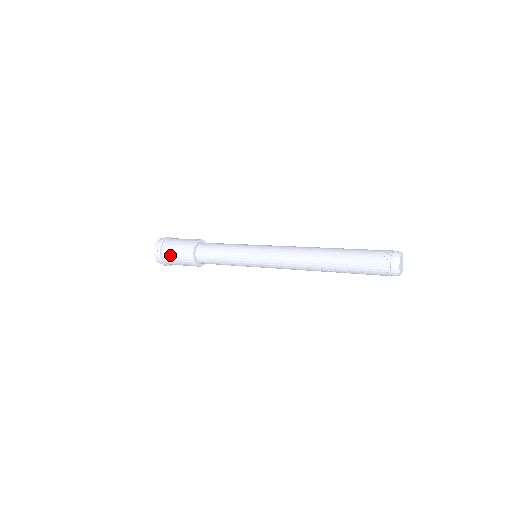
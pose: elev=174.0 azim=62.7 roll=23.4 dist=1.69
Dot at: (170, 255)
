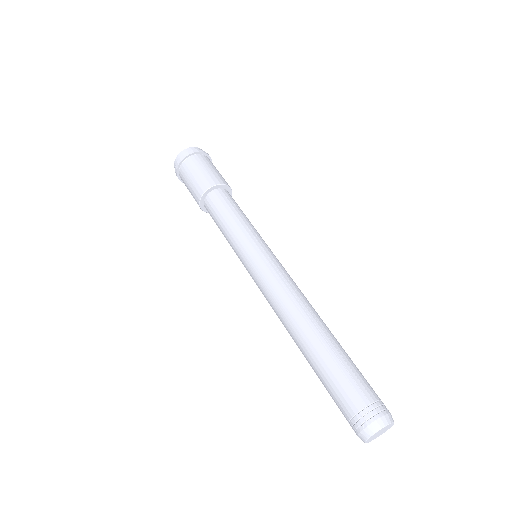
Dot at: occluded
